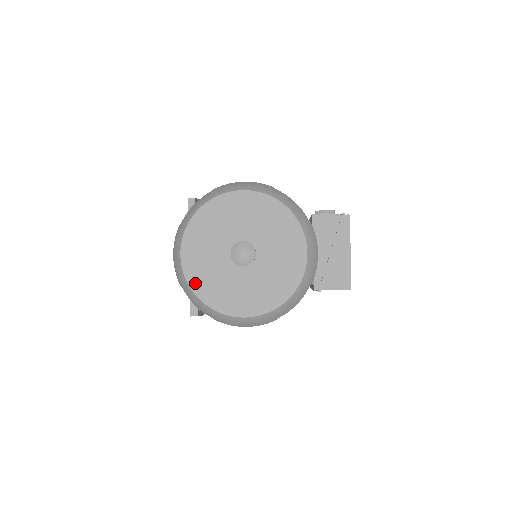
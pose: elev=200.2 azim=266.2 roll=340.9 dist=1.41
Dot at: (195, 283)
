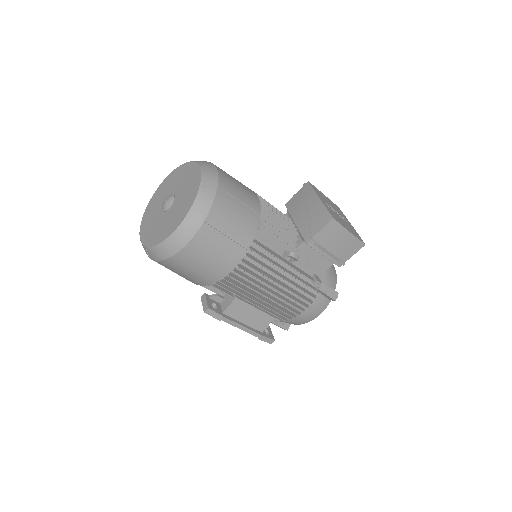
Dot at: (147, 241)
